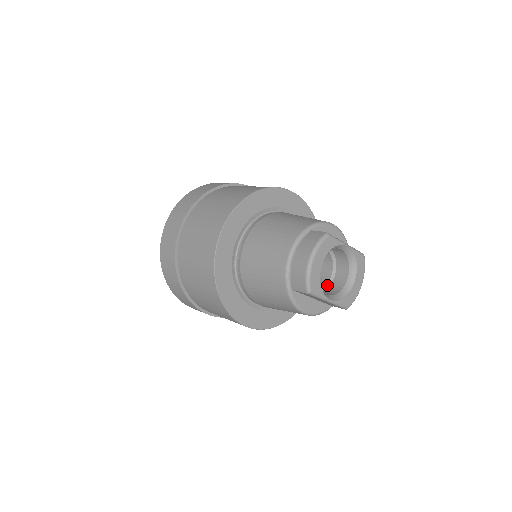
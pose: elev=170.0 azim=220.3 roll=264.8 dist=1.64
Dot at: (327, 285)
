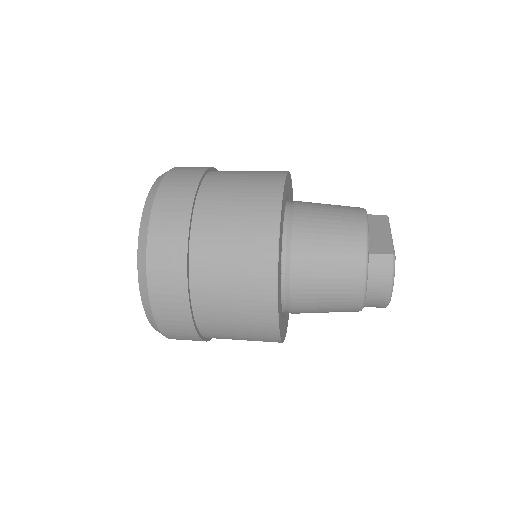
Dot at: occluded
